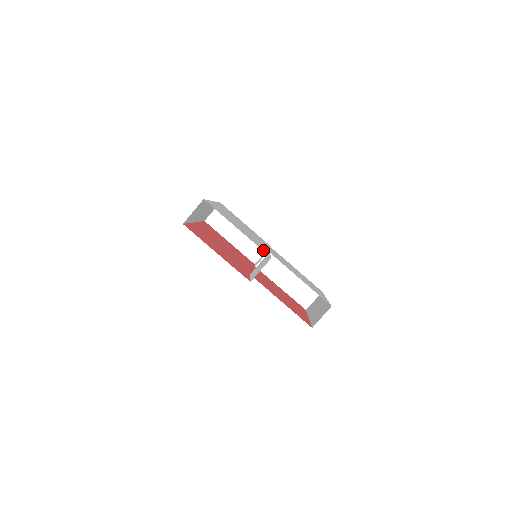
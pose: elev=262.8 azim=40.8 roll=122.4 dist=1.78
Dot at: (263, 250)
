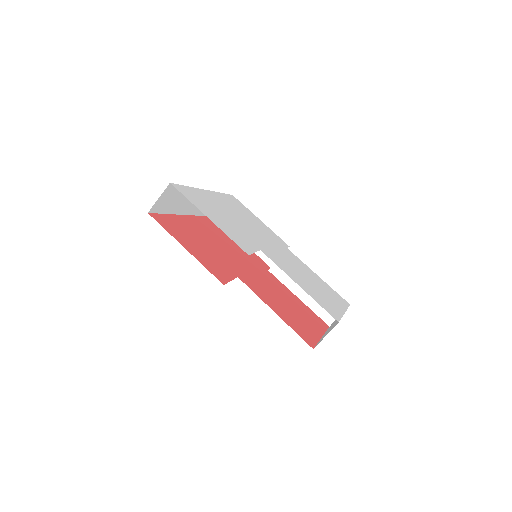
Dot at: (240, 245)
